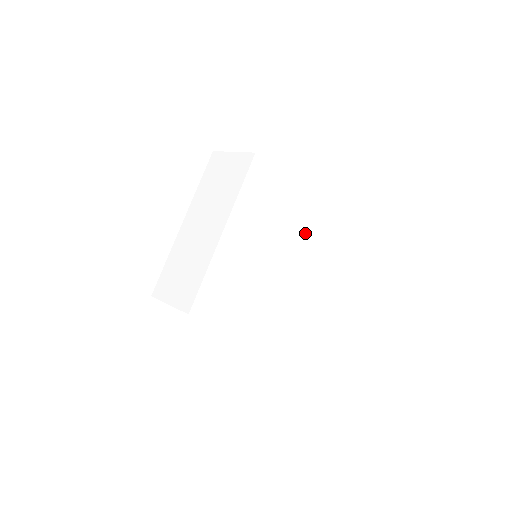
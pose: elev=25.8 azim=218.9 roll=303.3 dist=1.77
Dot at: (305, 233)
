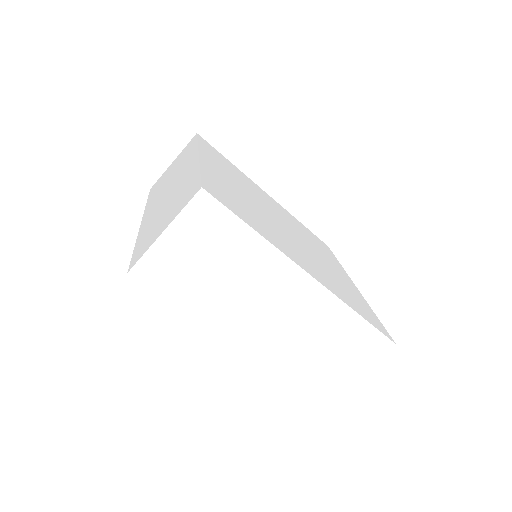
Dot at: occluded
